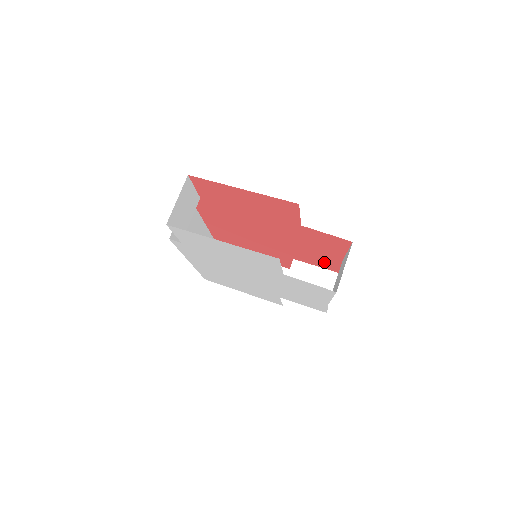
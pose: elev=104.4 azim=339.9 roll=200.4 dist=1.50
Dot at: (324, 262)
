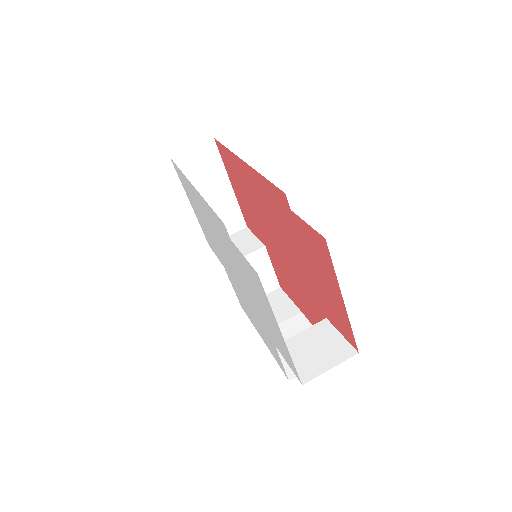
Dot at: (285, 284)
